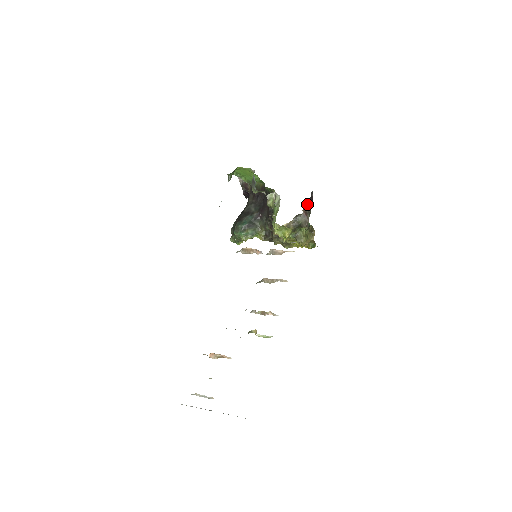
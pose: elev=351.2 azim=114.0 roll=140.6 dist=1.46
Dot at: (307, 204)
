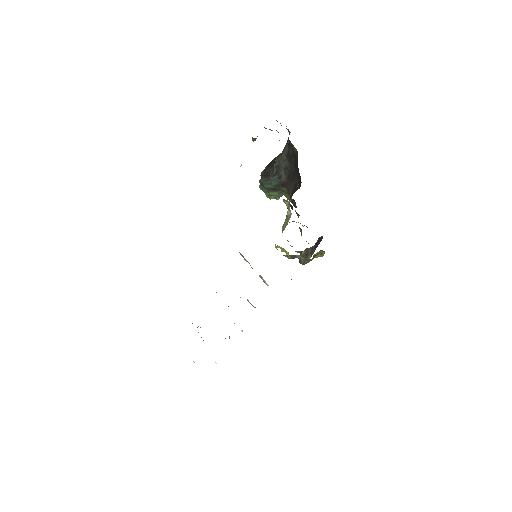
Dot at: (310, 247)
